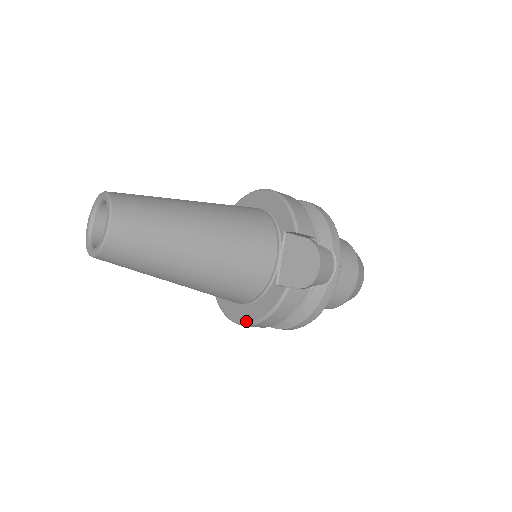
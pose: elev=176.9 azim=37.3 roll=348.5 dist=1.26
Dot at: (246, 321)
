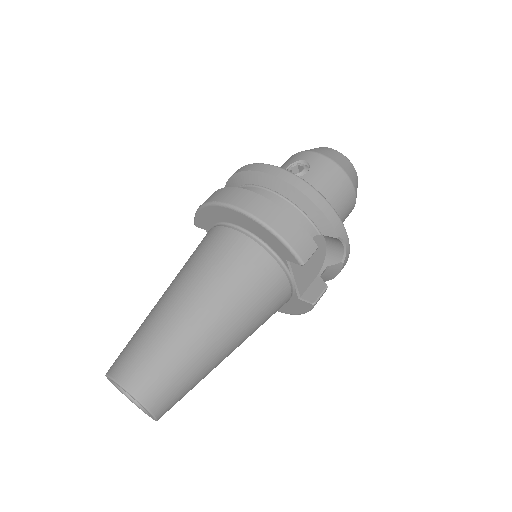
Dot at: occluded
